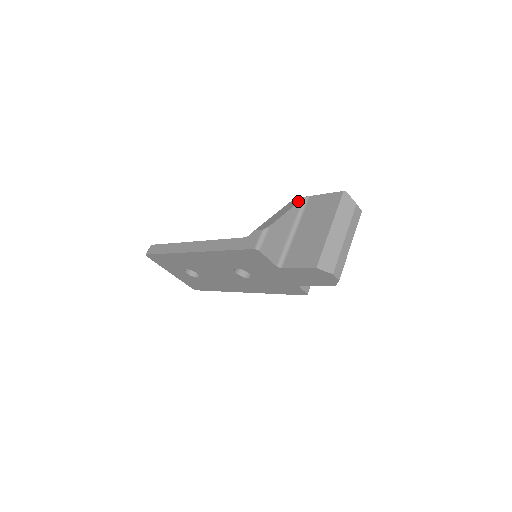
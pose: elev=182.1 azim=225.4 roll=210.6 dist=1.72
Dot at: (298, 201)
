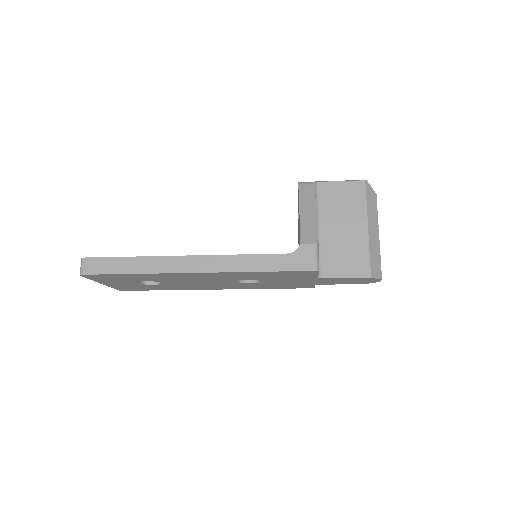
Dot at: (313, 191)
